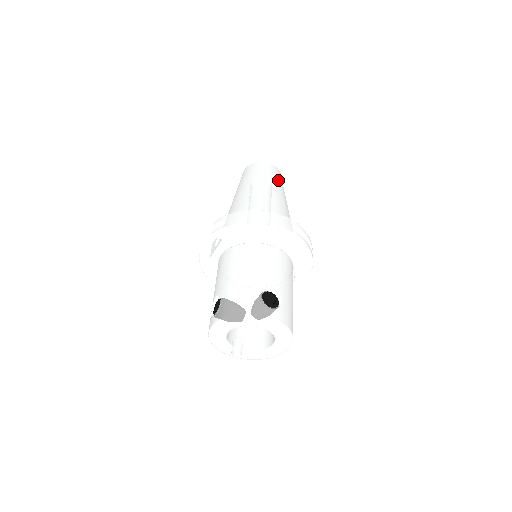
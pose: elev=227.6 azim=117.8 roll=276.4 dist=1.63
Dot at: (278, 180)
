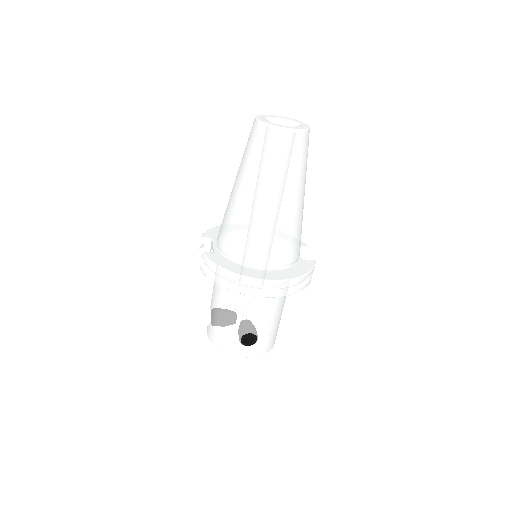
Dot at: (292, 166)
